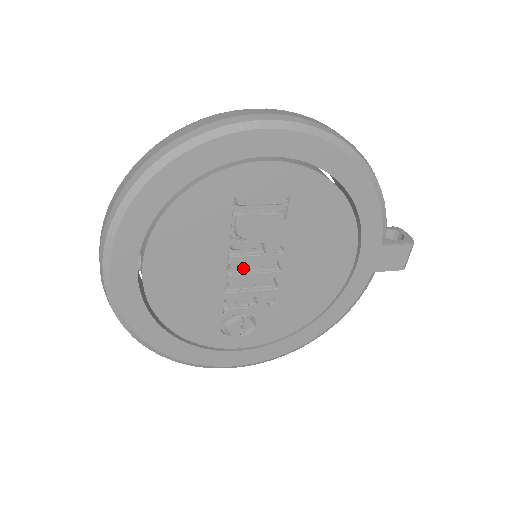
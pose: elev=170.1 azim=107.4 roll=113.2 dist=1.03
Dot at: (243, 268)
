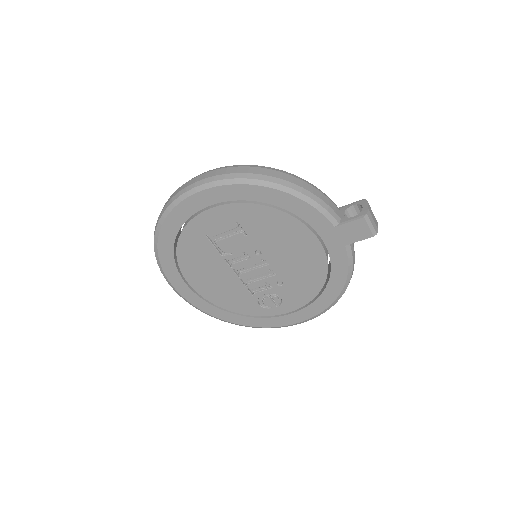
Dot at: (245, 268)
